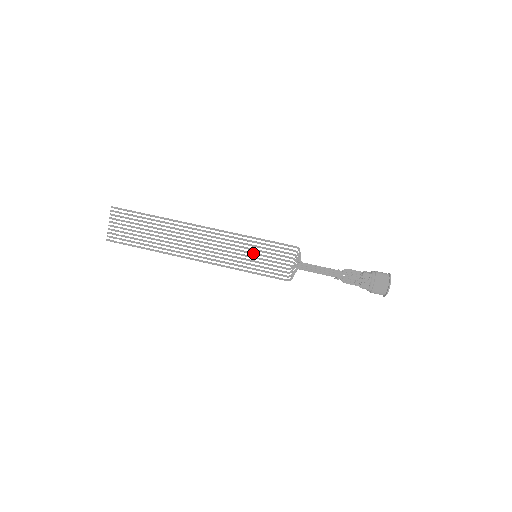
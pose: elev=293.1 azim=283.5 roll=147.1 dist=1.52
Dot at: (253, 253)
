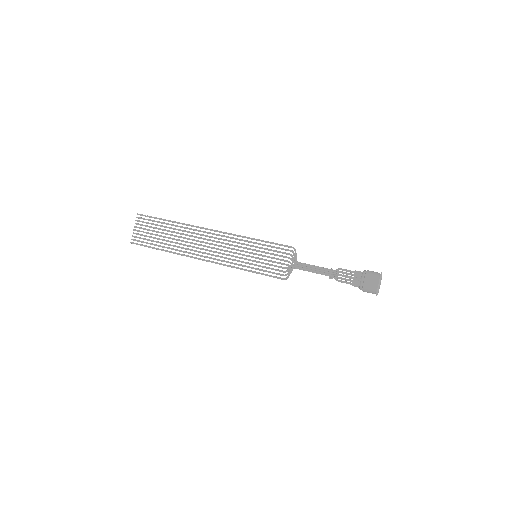
Dot at: (253, 253)
